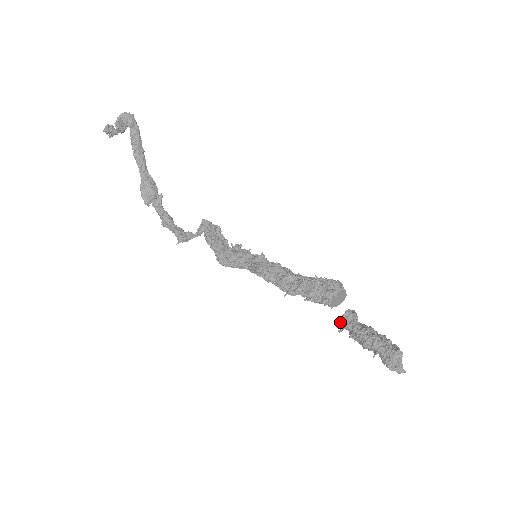
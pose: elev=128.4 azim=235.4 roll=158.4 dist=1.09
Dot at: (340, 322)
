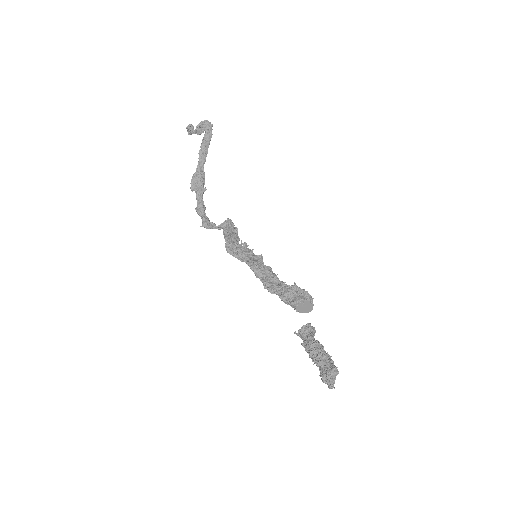
Dot at: (299, 330)
